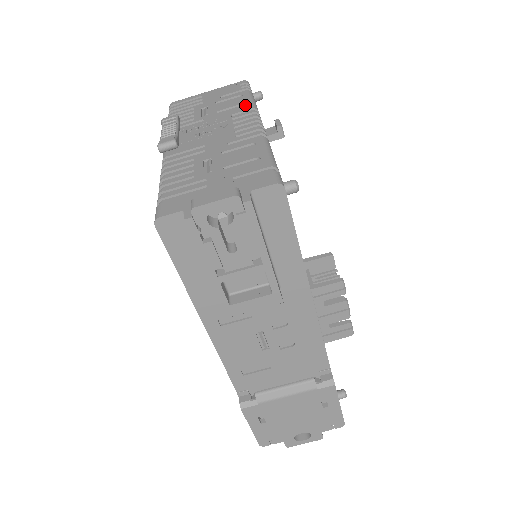
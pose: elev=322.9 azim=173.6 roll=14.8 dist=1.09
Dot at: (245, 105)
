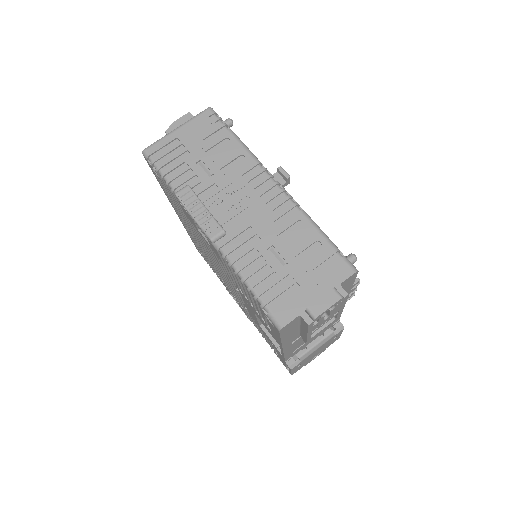
Dot at: (246, 159)
